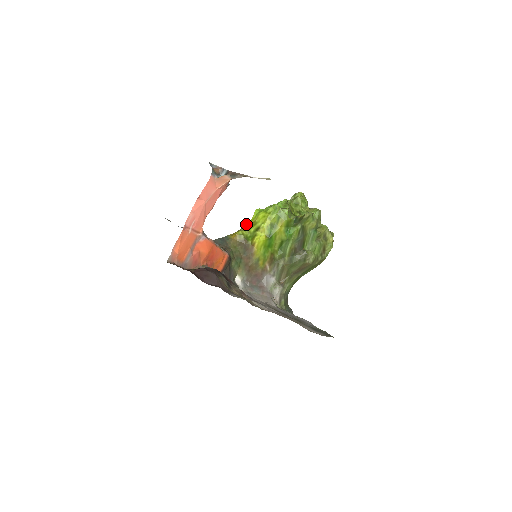
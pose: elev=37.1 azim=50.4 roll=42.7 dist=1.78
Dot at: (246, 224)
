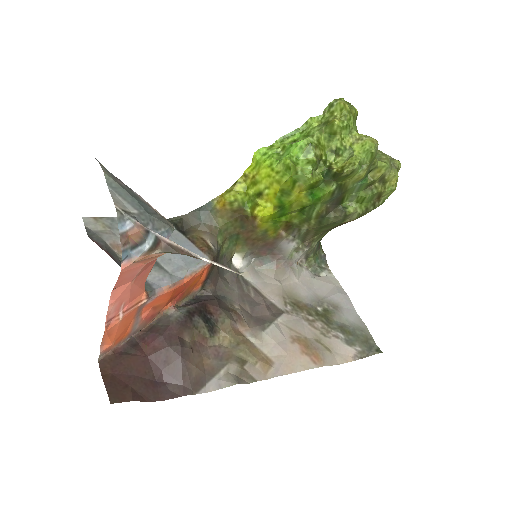
Dot at: (241, 176)
